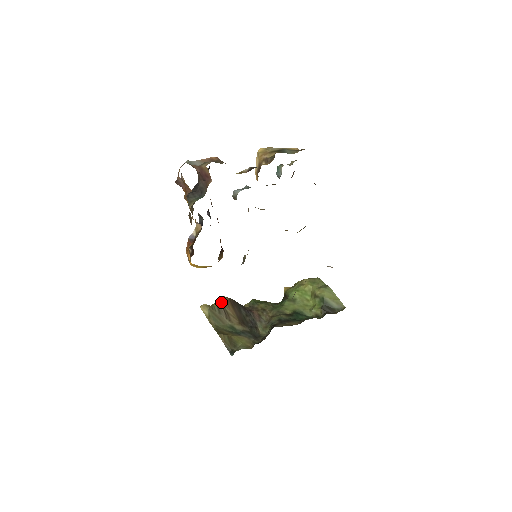
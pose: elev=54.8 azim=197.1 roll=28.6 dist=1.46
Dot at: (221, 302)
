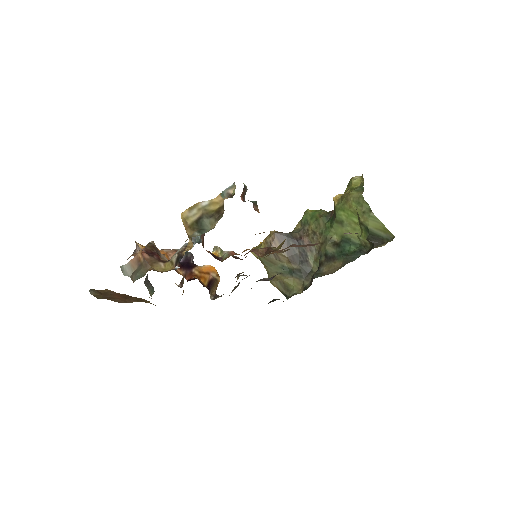
Dot at: (267, 241)
